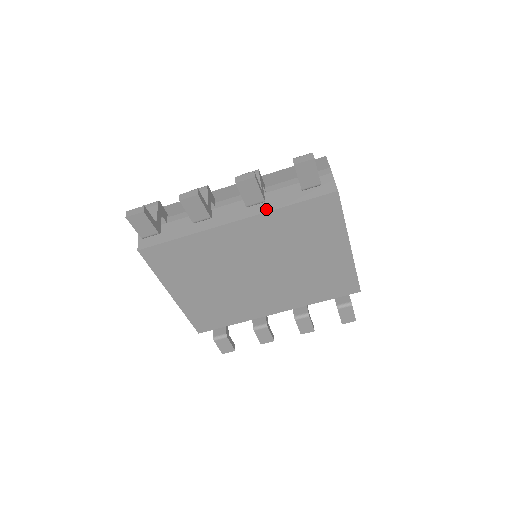
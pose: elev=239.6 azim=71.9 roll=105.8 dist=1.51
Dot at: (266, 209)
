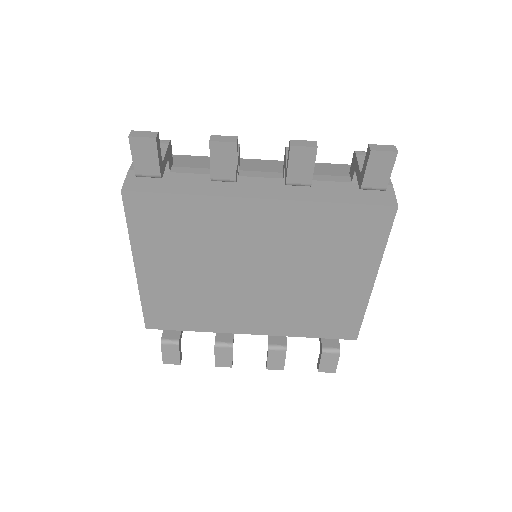
Dot at: (304, 197)
